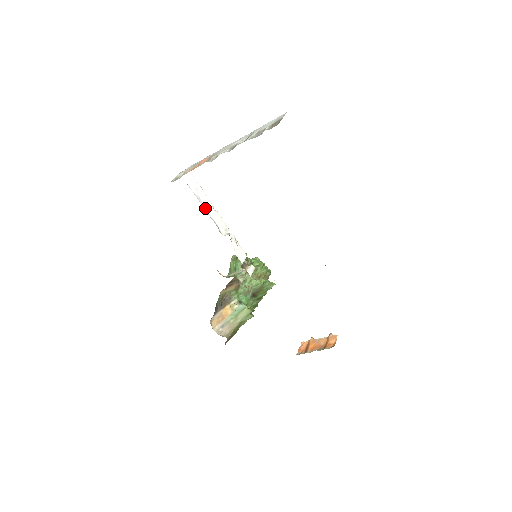
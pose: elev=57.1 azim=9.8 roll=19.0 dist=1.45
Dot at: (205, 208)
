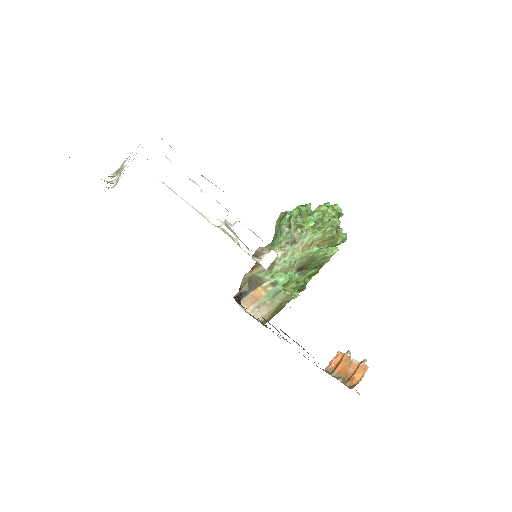
Dot at: (184, 196)
